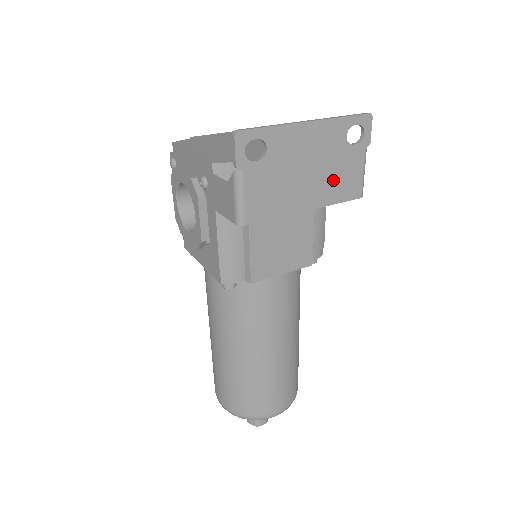
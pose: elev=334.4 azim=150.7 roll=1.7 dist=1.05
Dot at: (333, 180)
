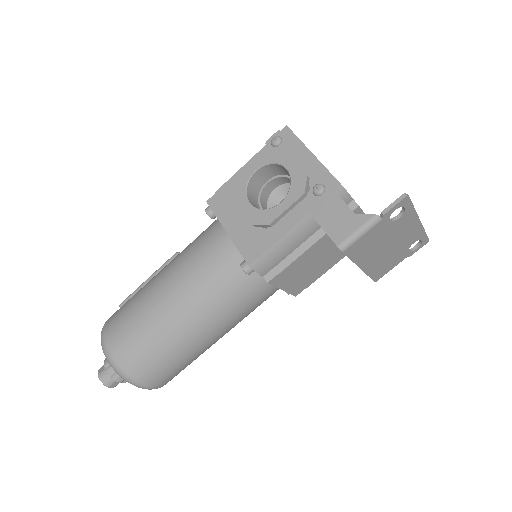
Dot at: (384, 262)
